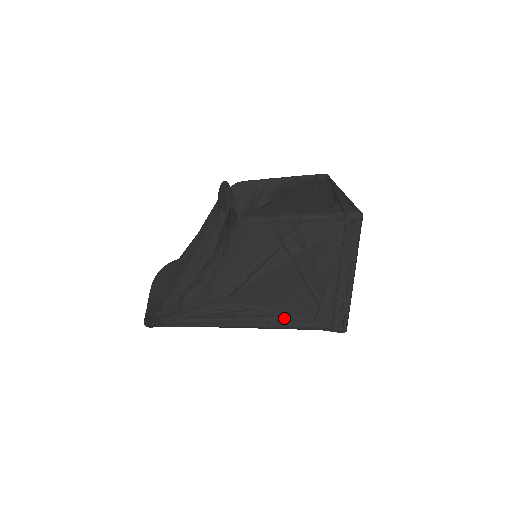
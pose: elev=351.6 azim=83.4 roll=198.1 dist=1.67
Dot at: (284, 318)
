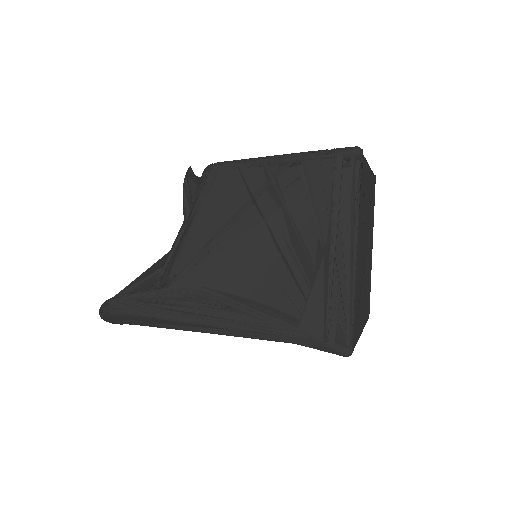
Dot at: (255, 317)
